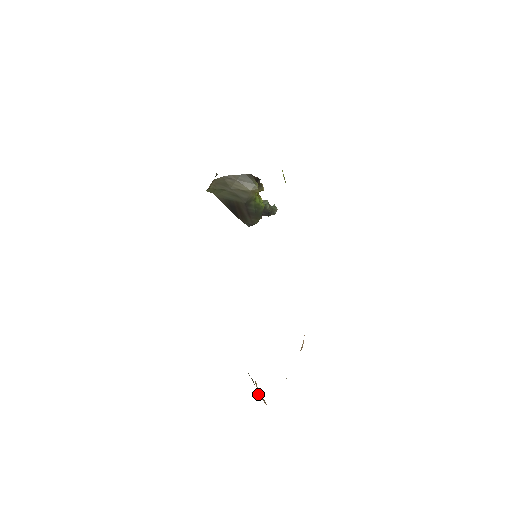
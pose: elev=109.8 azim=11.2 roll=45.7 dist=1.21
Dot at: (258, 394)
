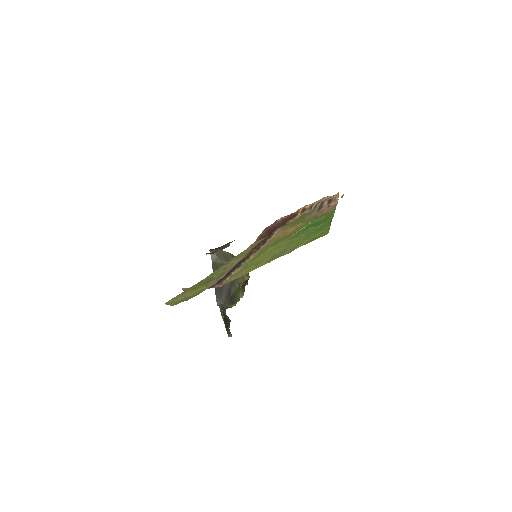
Dot at: (261, 234)
